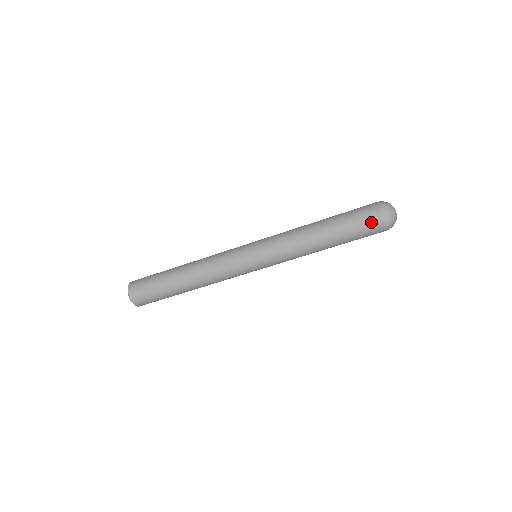
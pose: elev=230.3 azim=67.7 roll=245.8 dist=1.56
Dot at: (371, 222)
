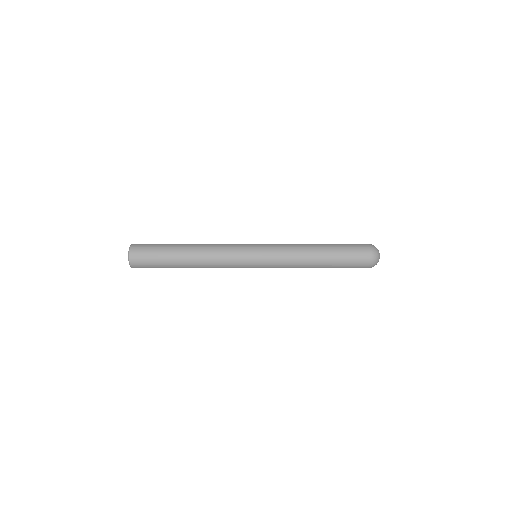
Dot at: (360, 262)
